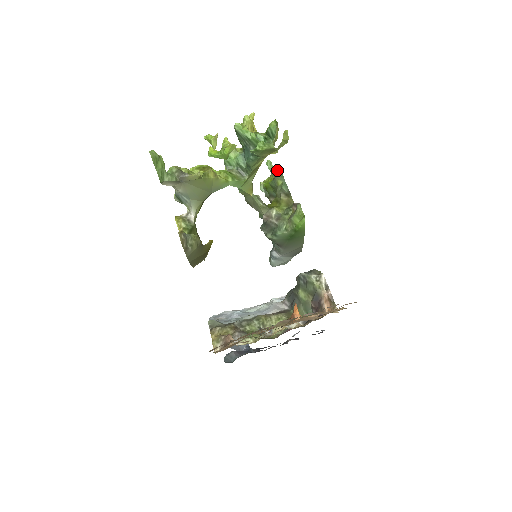
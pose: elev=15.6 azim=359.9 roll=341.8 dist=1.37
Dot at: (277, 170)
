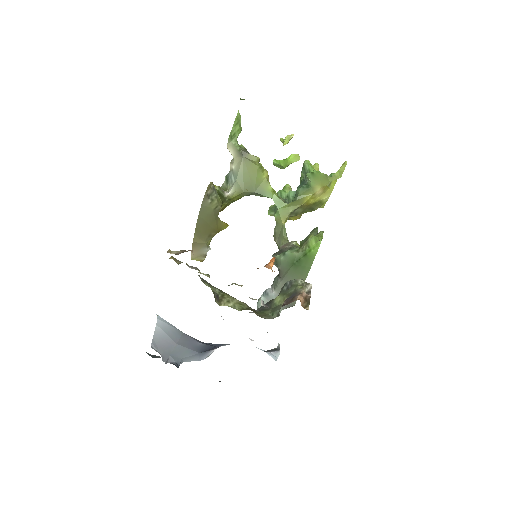
Dot at: (315, 228)
